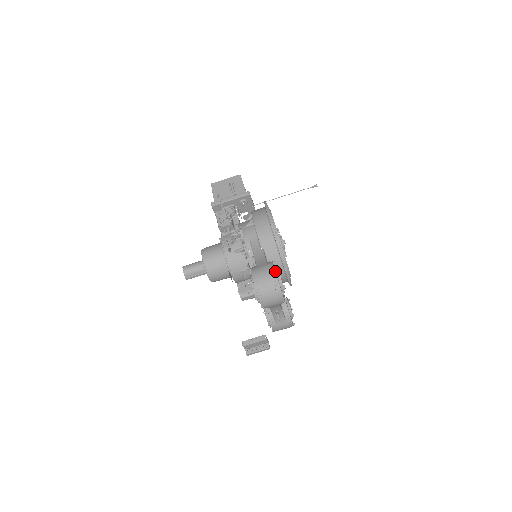
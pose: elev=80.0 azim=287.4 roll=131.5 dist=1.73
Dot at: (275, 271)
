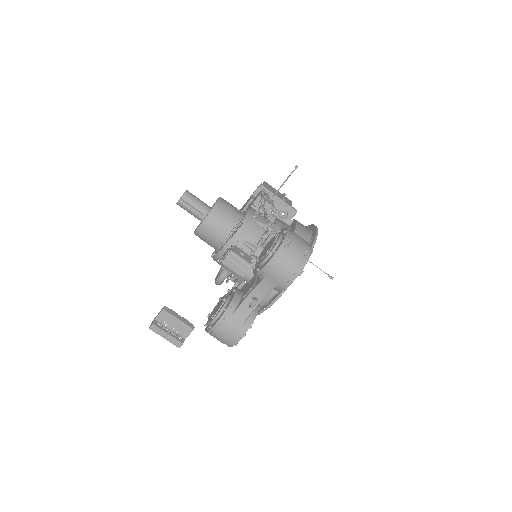
Dot at: occluded
